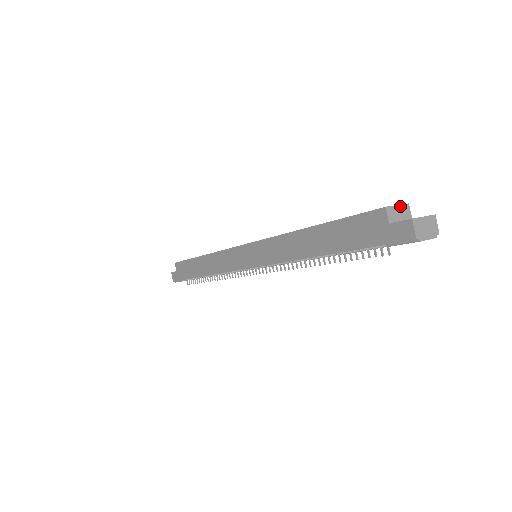
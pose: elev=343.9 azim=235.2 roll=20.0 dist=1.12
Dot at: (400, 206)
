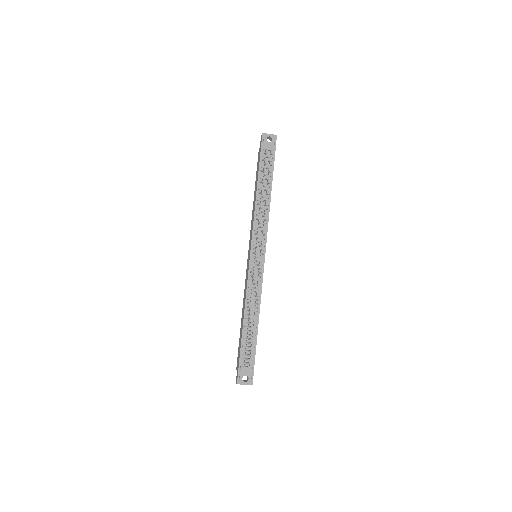
Dot at: occluded
